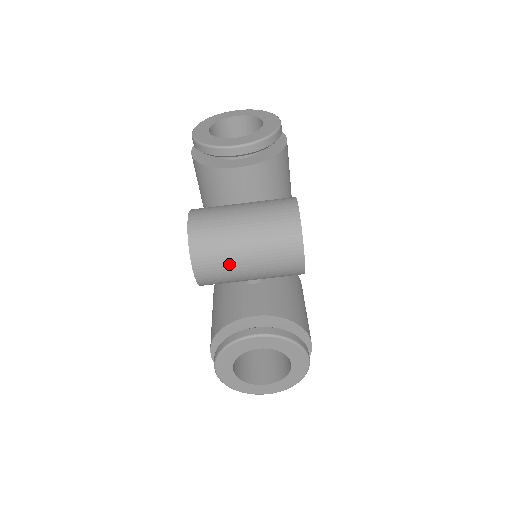
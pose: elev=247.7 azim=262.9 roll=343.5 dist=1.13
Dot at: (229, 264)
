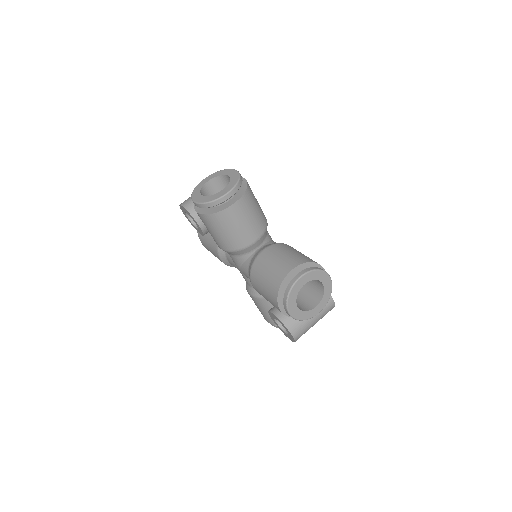
Dot at: occluded
